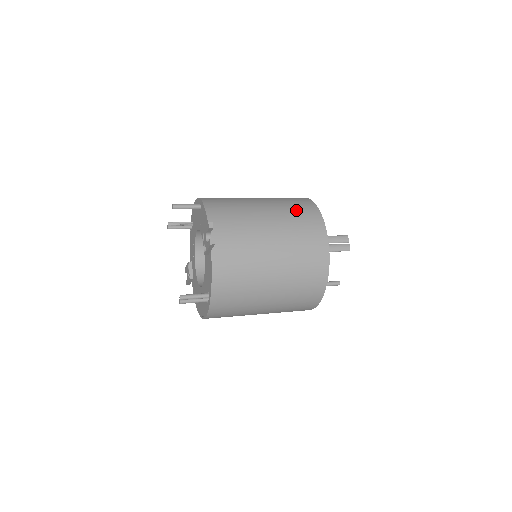
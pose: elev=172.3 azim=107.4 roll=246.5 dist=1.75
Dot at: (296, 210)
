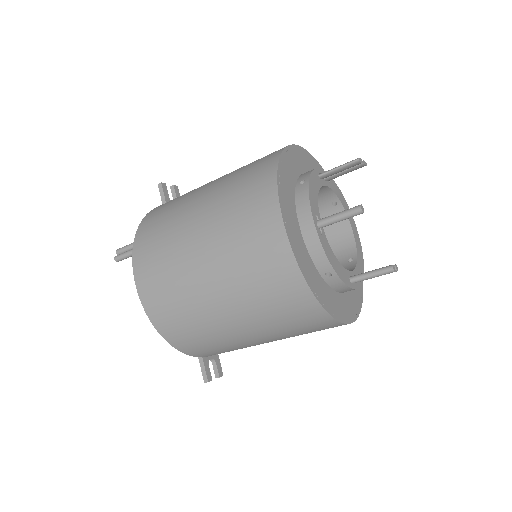
Dot at: occluded
